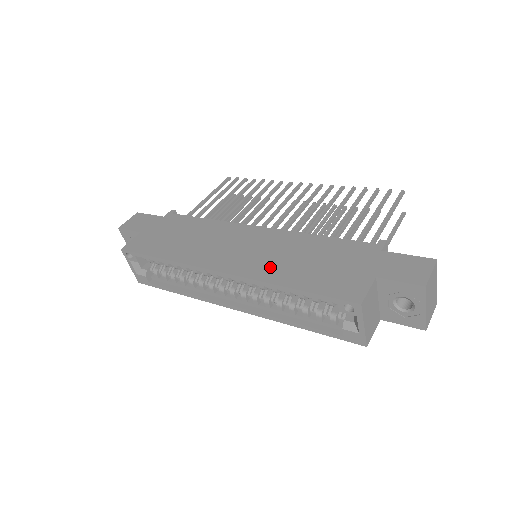
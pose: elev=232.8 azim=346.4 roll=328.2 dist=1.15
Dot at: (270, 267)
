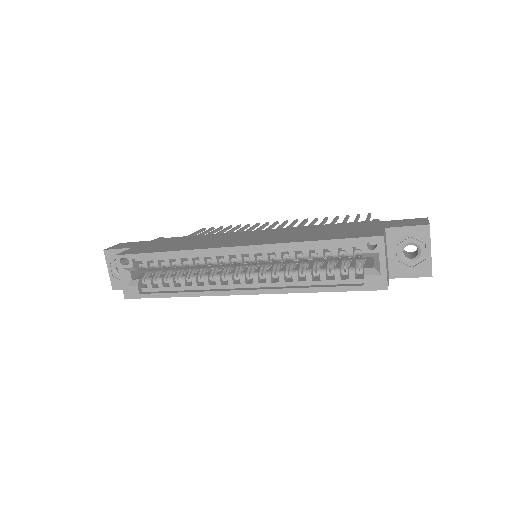
Dot at: (285, 238)
